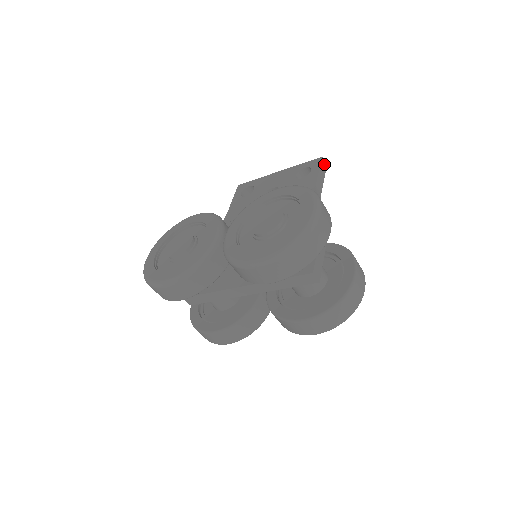
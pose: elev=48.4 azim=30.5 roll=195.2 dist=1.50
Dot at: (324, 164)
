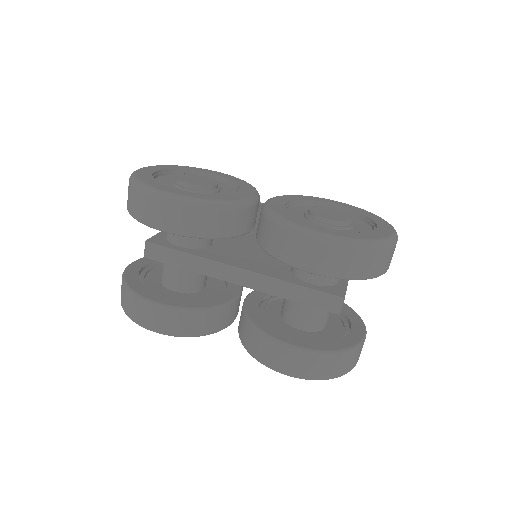
Dot at: occluded
